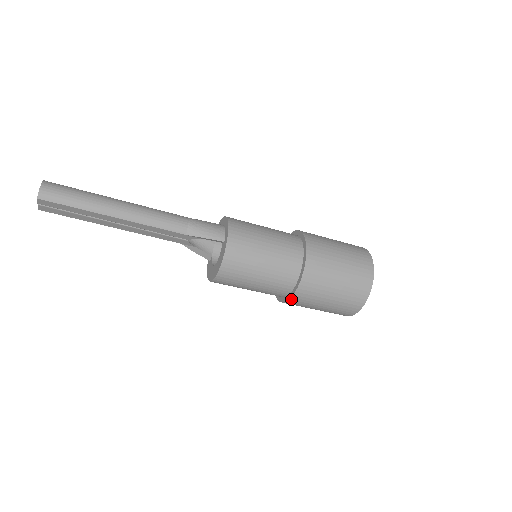
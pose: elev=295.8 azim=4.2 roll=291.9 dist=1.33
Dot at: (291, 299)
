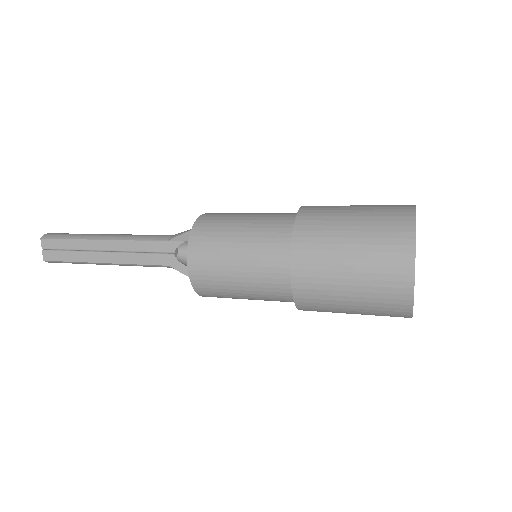
Dot at: (293, 262)
